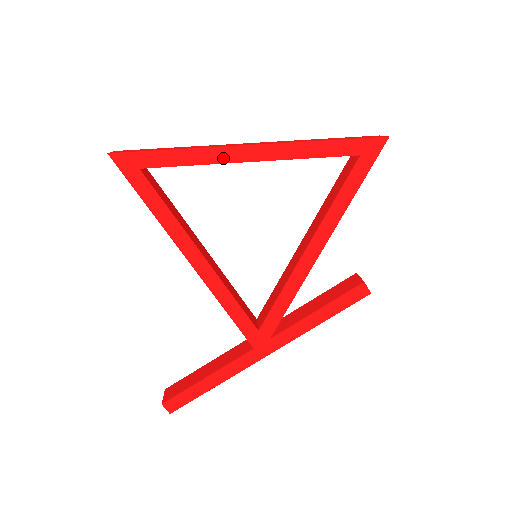
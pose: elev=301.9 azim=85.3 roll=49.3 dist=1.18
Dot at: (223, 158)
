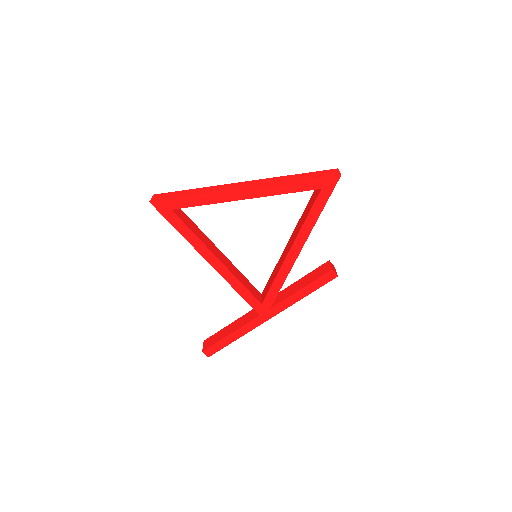
Dot at: (226, 198)
